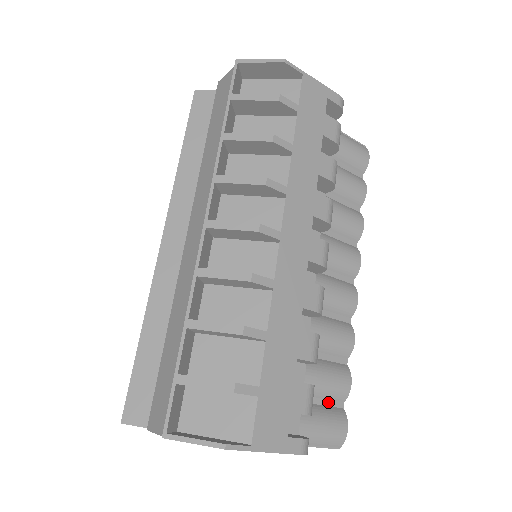
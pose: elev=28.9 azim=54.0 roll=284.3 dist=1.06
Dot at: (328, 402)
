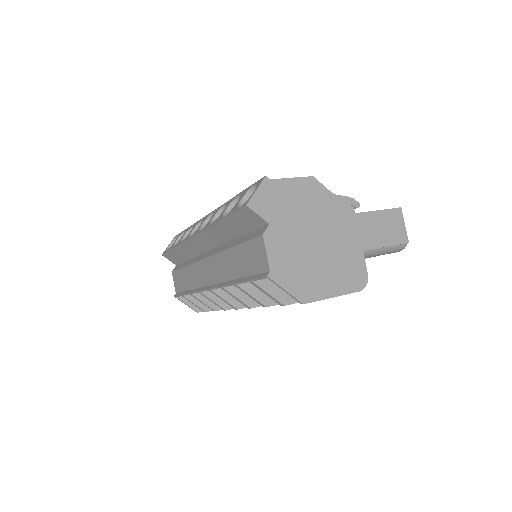
Dot at: occluded
